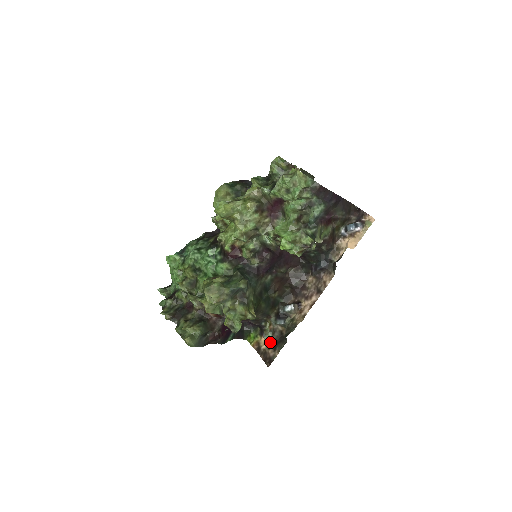
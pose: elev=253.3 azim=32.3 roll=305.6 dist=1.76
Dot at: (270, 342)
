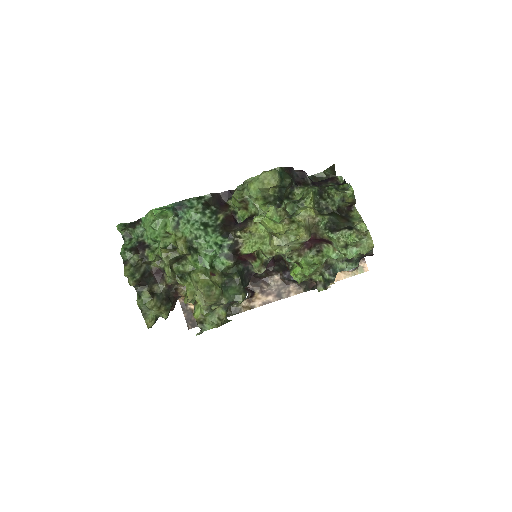
Dot at: occluded
